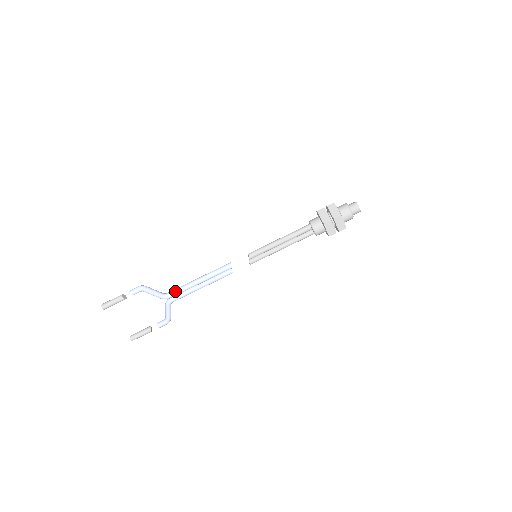
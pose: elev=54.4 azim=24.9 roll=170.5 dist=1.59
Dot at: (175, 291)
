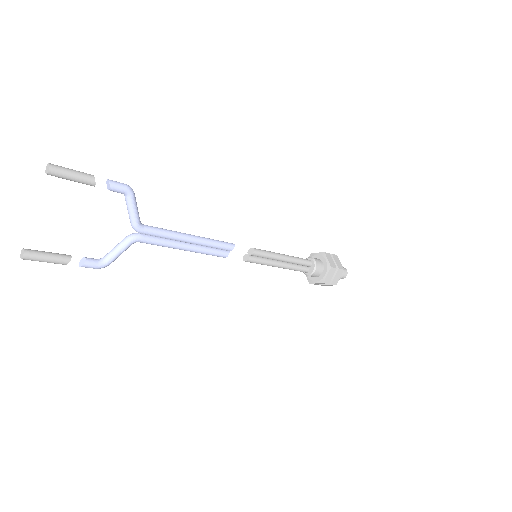
Dot at: (158, 229)
